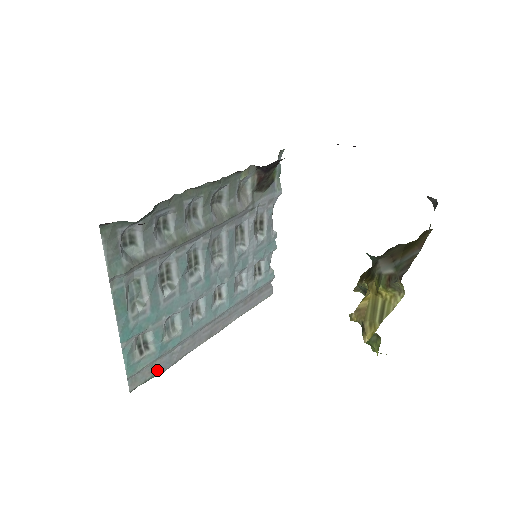
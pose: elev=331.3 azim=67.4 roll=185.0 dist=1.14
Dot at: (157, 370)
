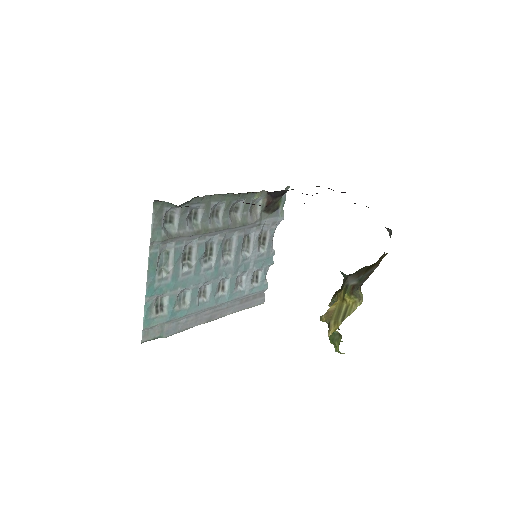
Dot at: (165, 332)
